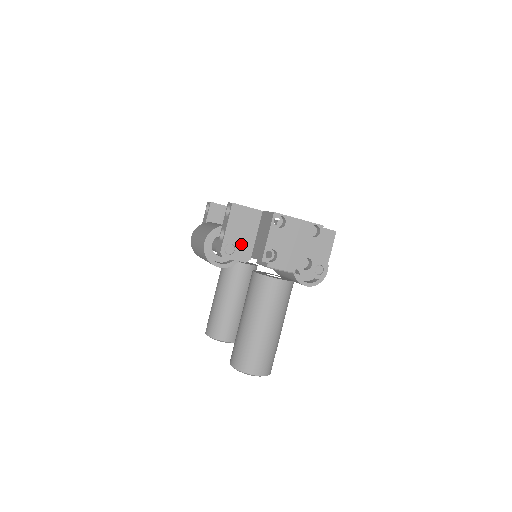
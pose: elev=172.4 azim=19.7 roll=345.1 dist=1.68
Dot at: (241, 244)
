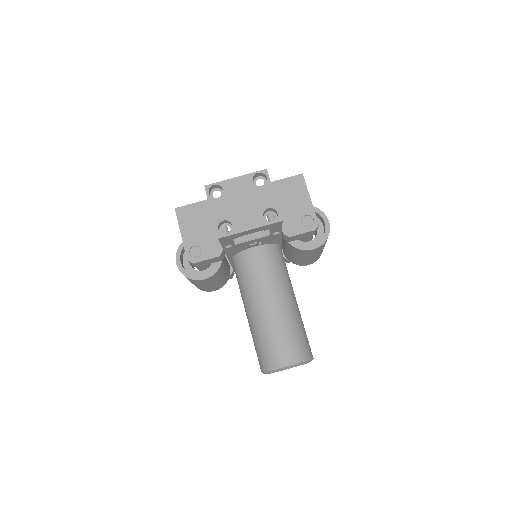
Dot at: (204, 241)
